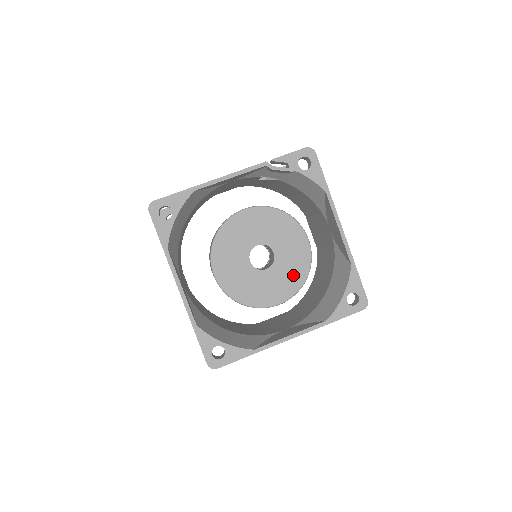
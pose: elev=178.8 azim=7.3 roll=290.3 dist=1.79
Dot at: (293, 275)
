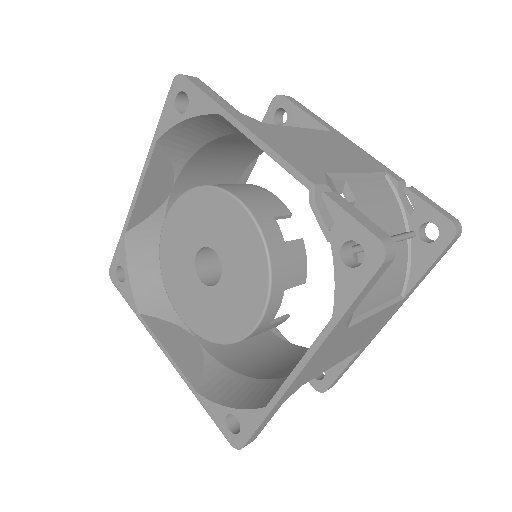
Dot at: (213, 322)
